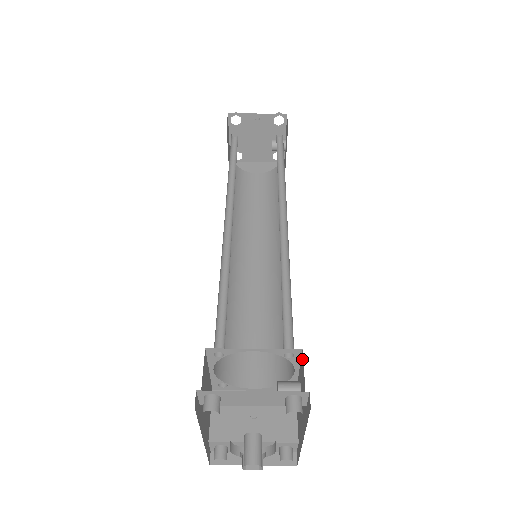
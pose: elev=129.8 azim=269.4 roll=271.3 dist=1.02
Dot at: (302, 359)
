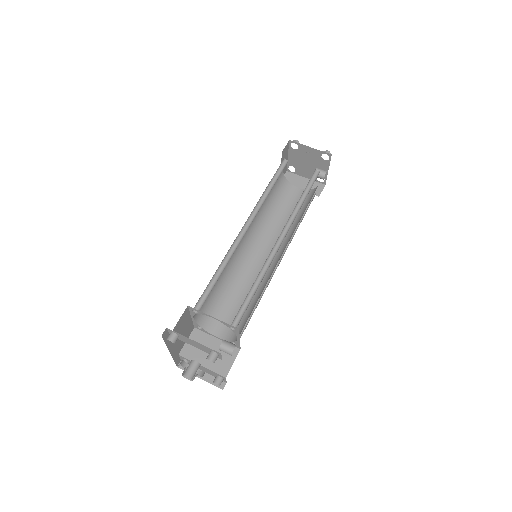
Dot at: occluded
